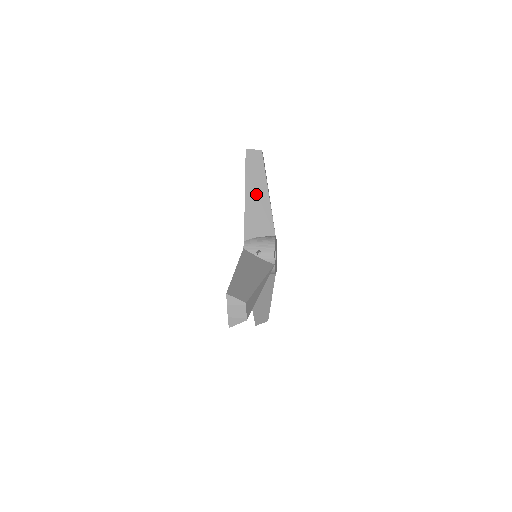
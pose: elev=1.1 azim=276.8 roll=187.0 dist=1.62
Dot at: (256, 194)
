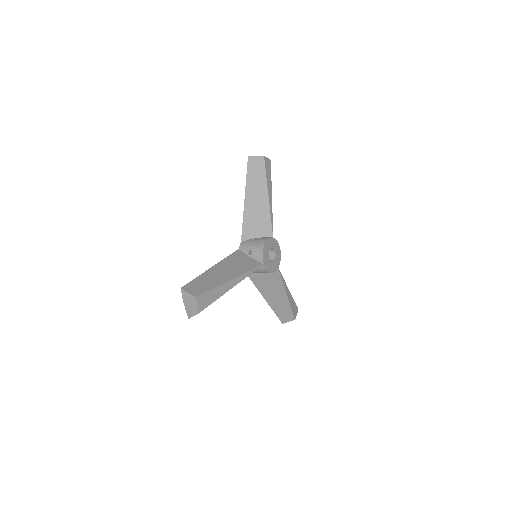
Dot at: (256, 198)
